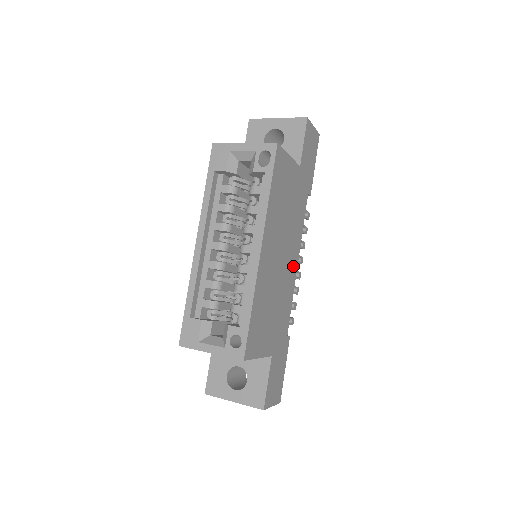
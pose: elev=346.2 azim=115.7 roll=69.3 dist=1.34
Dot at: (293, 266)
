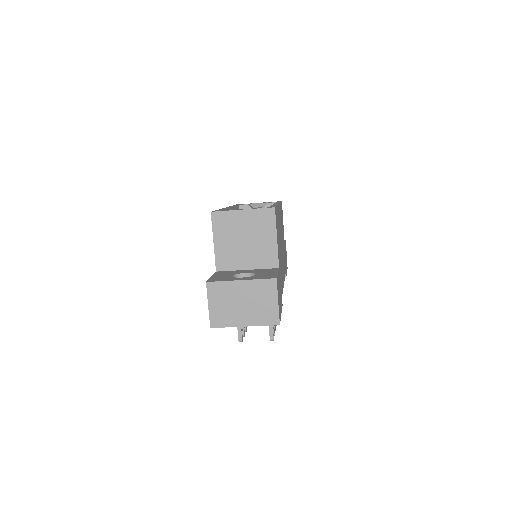
Dot at: (283, 273)
